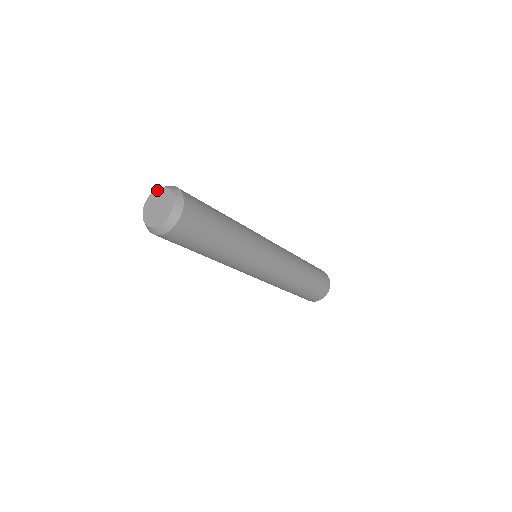
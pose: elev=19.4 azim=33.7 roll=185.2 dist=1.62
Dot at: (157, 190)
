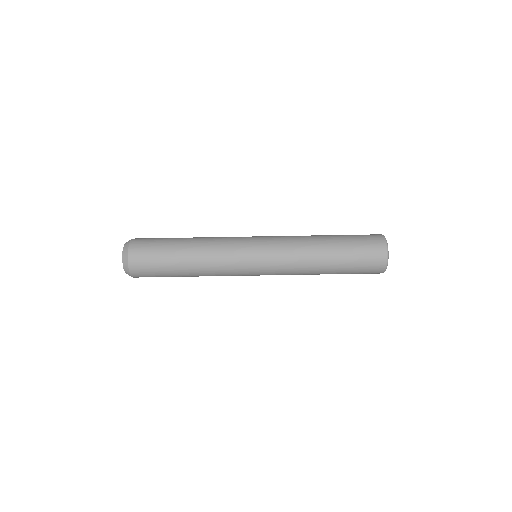
Dot at: occluded
